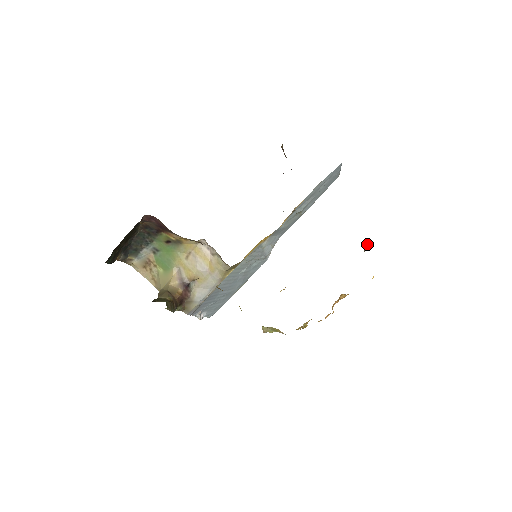
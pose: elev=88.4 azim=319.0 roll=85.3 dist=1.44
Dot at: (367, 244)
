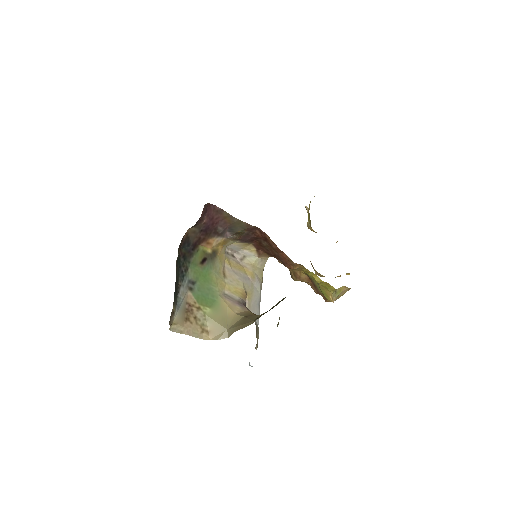
Dot at: occluded
